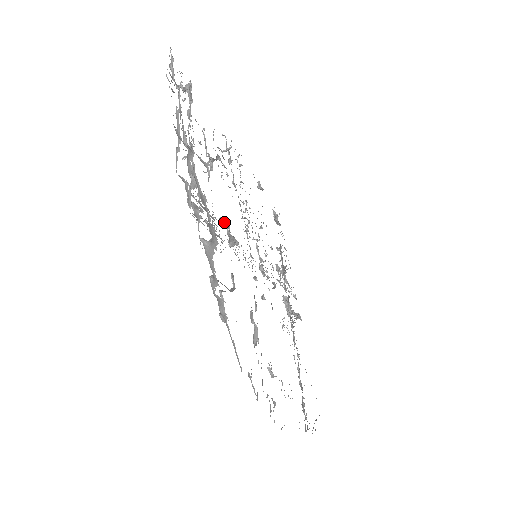
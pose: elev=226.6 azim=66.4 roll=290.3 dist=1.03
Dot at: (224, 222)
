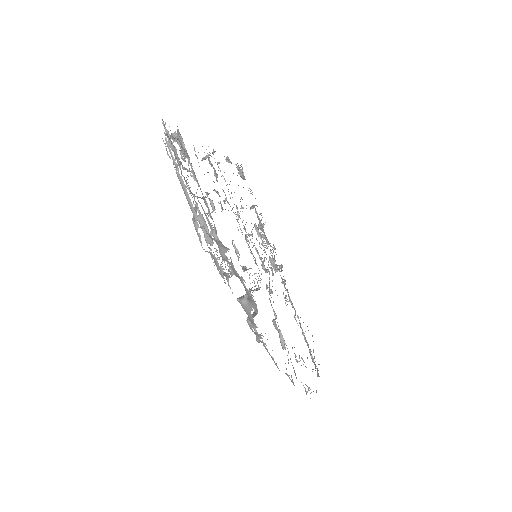
Dot at: (246, 269)
